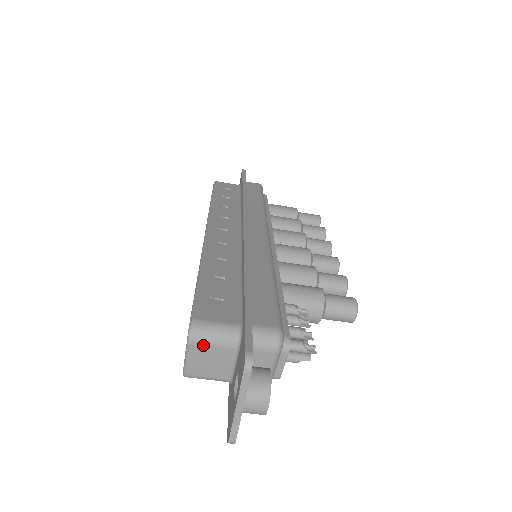
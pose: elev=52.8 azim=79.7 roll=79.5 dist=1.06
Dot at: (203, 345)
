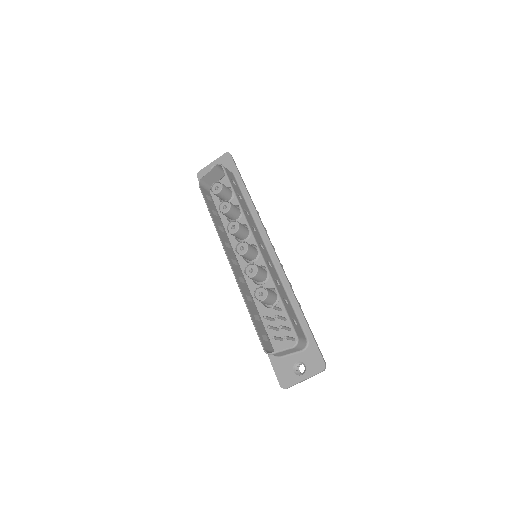
Dot at: (296, 349)
